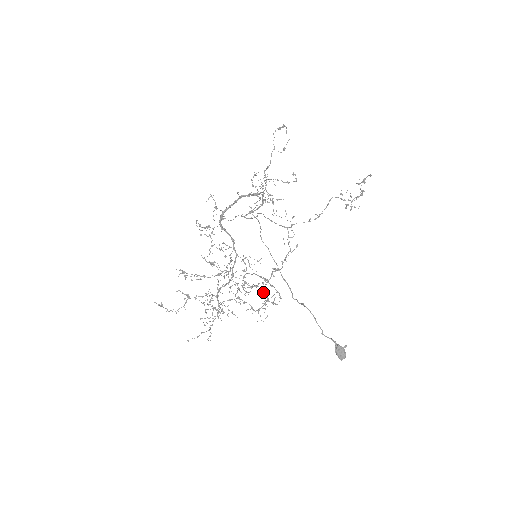
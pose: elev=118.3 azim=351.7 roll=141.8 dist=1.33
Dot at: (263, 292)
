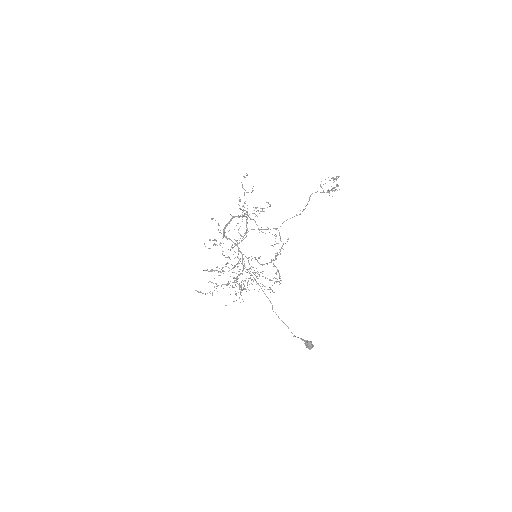
Dot at: (273, 266)
